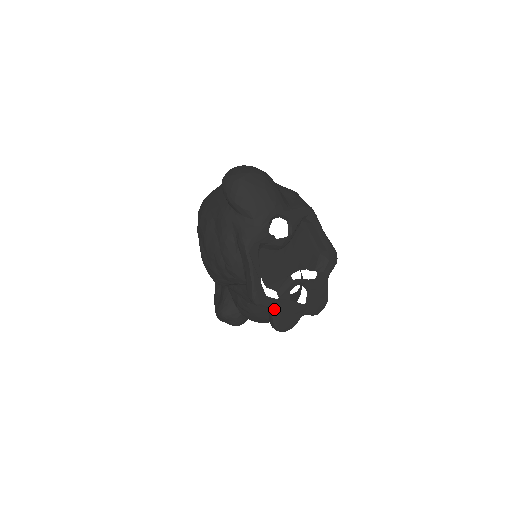
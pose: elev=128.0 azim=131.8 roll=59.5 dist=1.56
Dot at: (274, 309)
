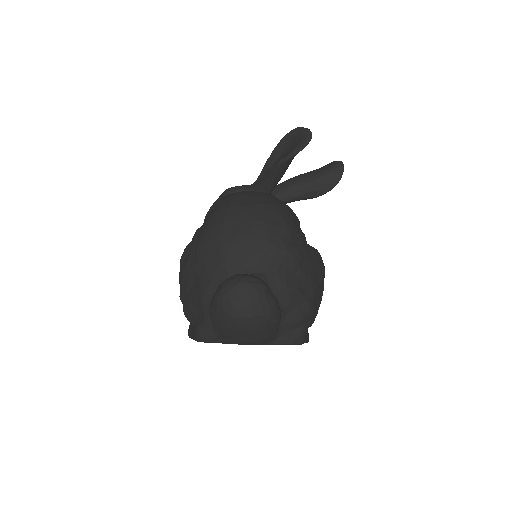
Dot at: occluded
